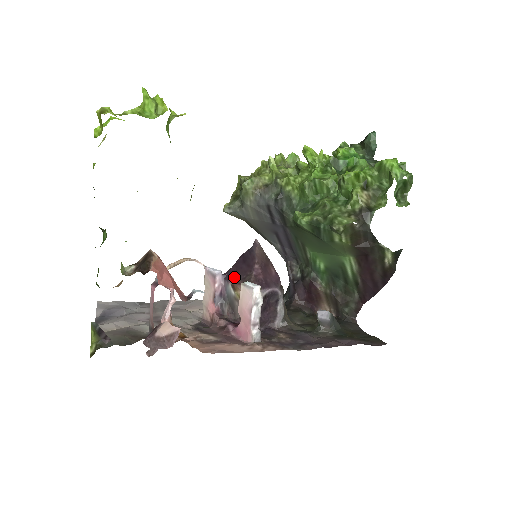
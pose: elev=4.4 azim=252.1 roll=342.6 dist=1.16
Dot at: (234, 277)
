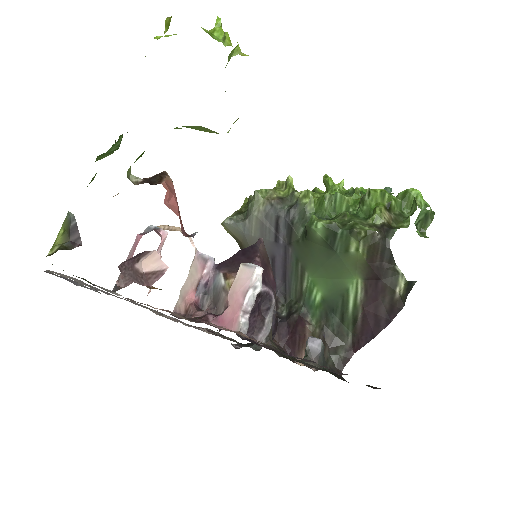
Dot at: (228, 267)
